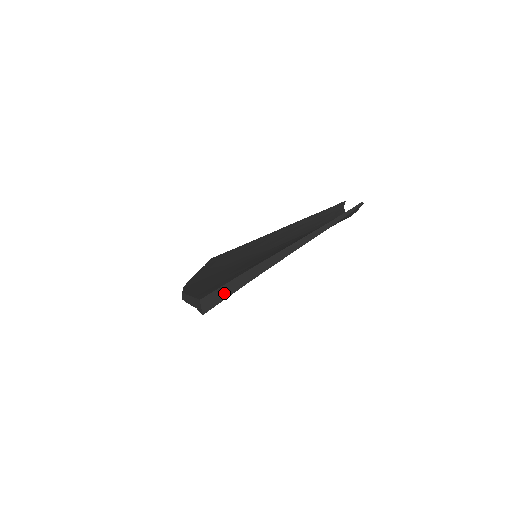
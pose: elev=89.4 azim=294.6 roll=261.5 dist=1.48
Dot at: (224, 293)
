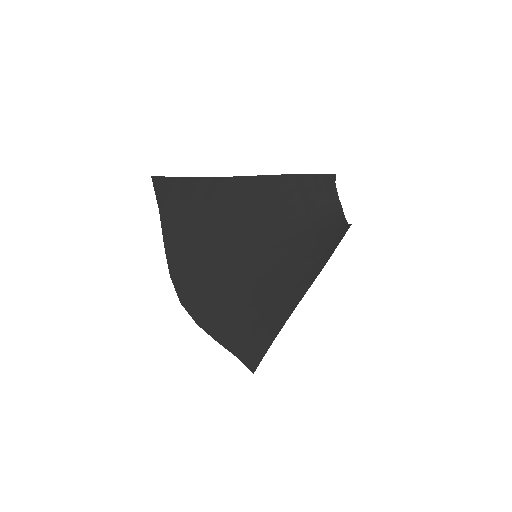
Dot at: (179, 179)
